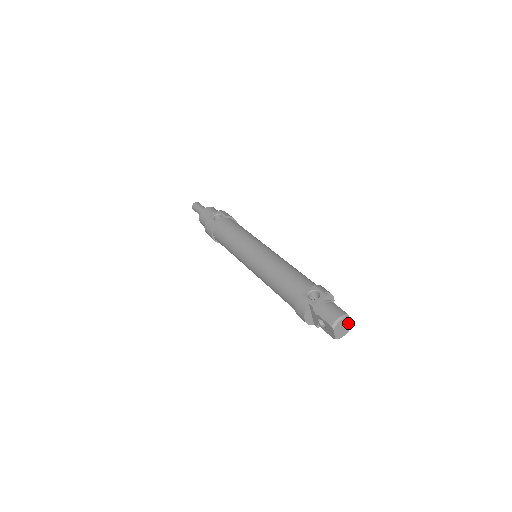
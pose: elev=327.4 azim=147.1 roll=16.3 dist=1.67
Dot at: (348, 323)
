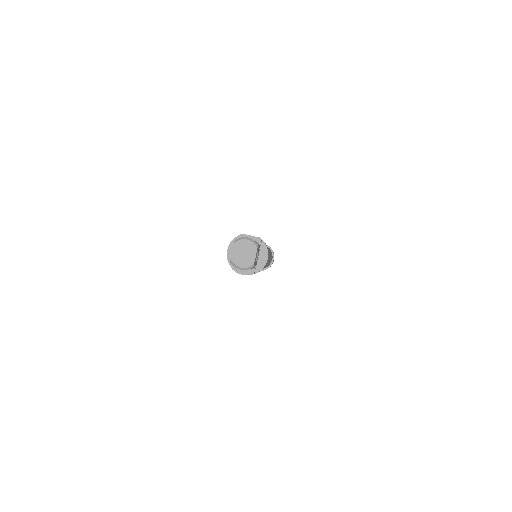
Dot at: (253, 255)
